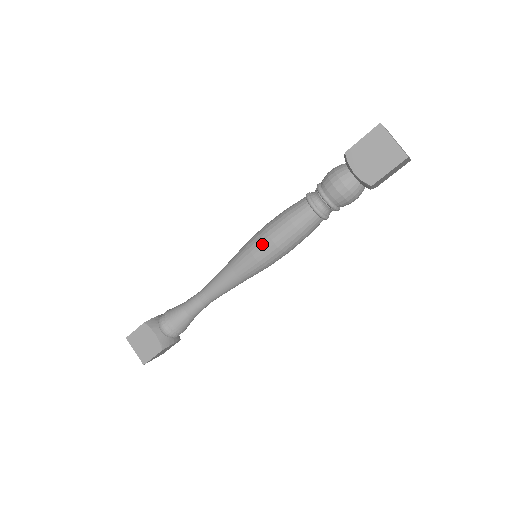
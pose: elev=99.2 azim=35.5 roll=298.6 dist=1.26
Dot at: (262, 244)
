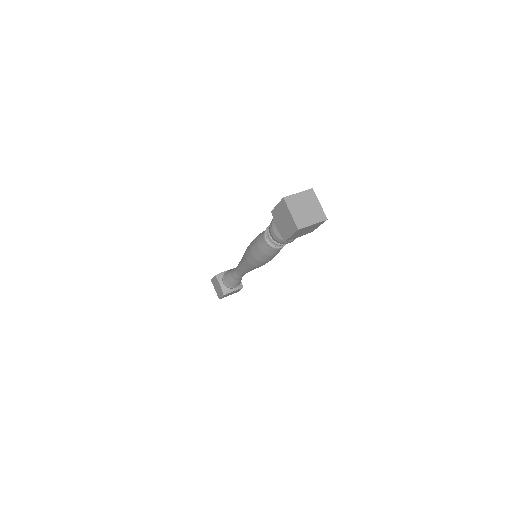
Dot at: (248, 254)
